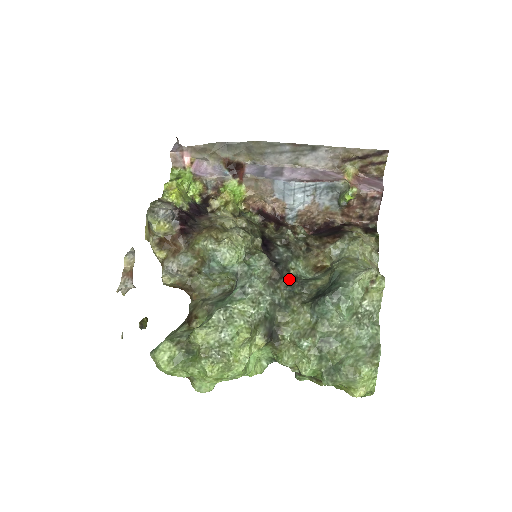
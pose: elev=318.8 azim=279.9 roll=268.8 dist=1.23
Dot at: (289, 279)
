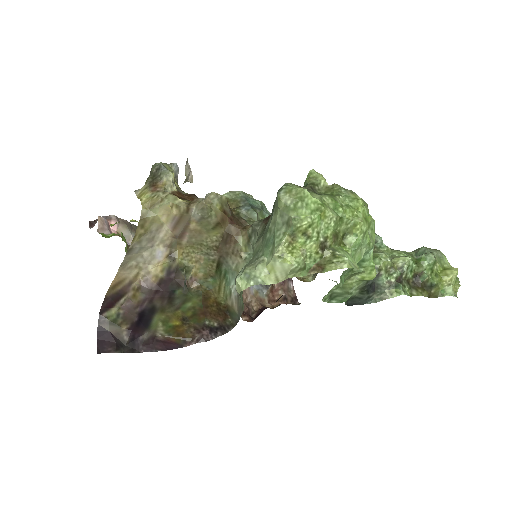
Dot at: occluded
